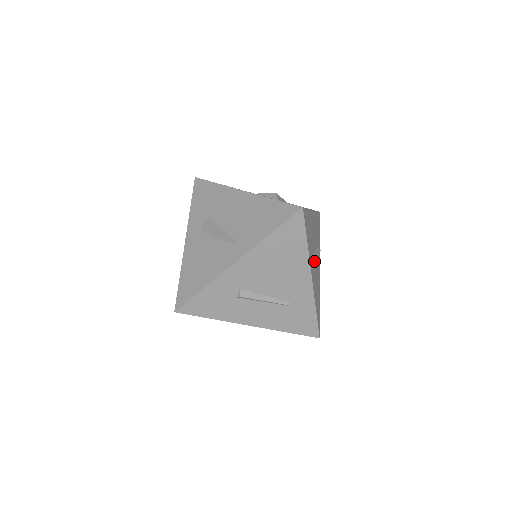
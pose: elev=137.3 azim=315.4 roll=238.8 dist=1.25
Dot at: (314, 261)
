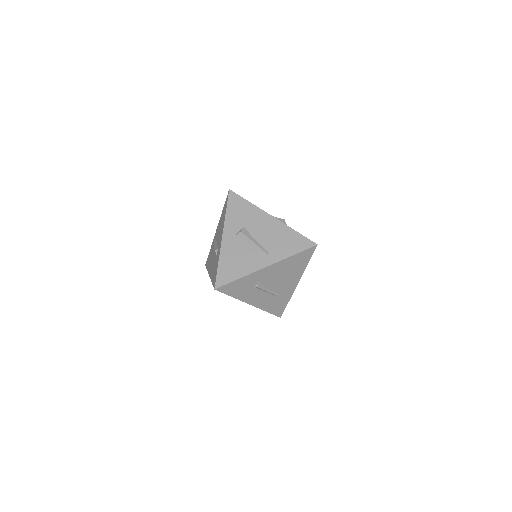
Dot at: occluded
